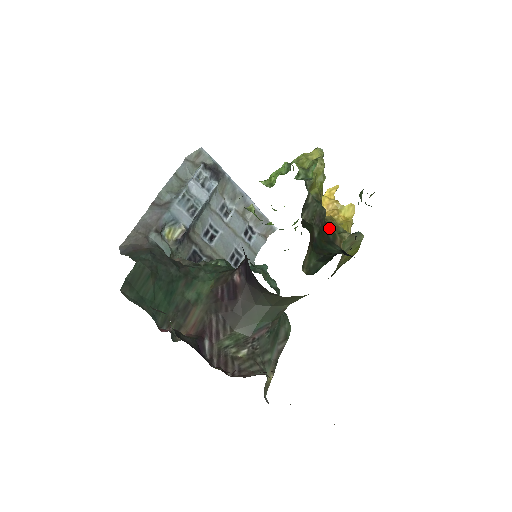
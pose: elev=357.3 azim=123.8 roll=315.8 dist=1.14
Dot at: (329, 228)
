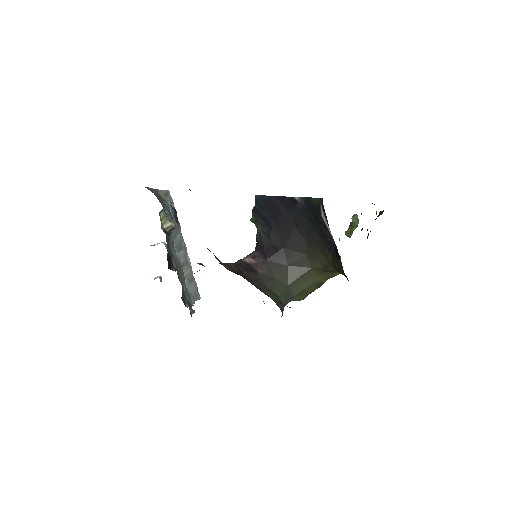
Dot at: occluded
